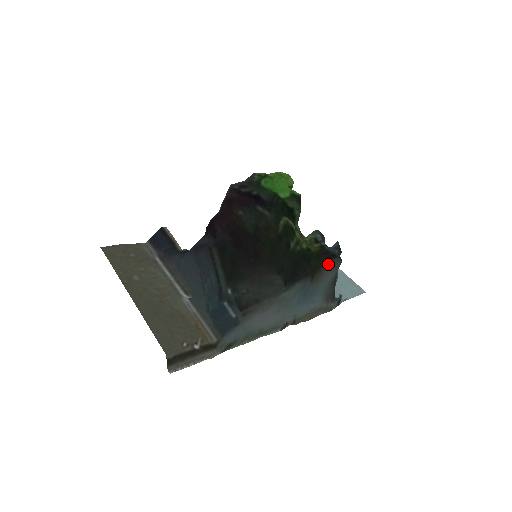
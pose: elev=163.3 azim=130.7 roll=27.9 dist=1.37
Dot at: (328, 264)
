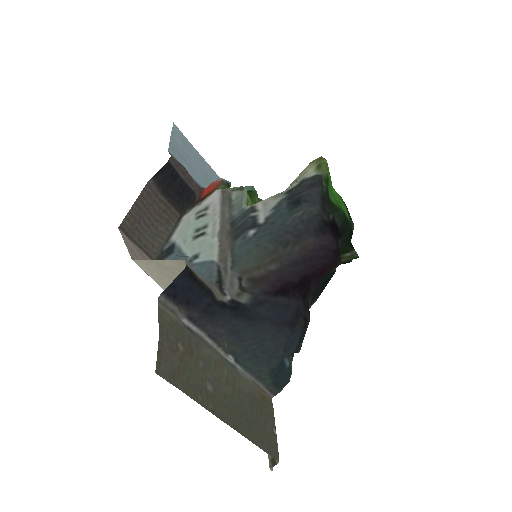
Dot at: occluded
